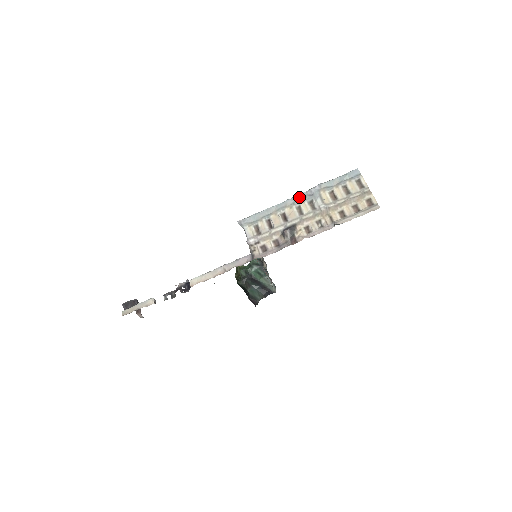
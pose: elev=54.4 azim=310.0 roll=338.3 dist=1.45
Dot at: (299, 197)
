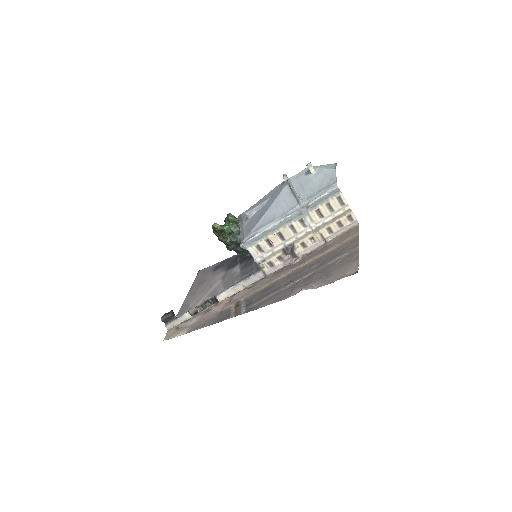
Dot at: (290, 218)
